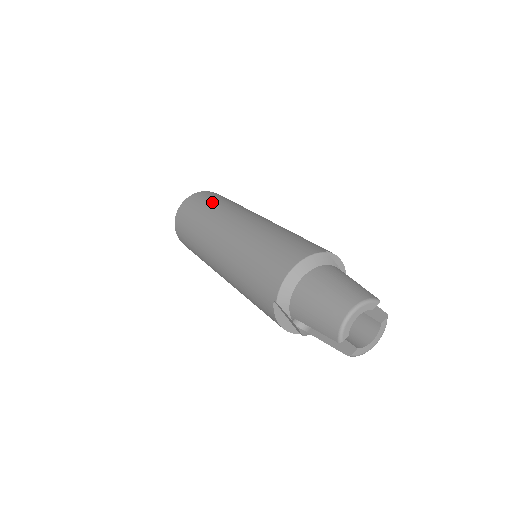
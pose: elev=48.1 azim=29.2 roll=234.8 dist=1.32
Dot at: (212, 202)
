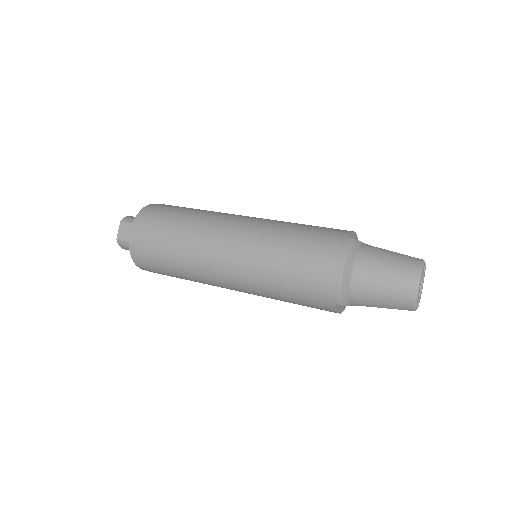
Dot at: (171, 226)
